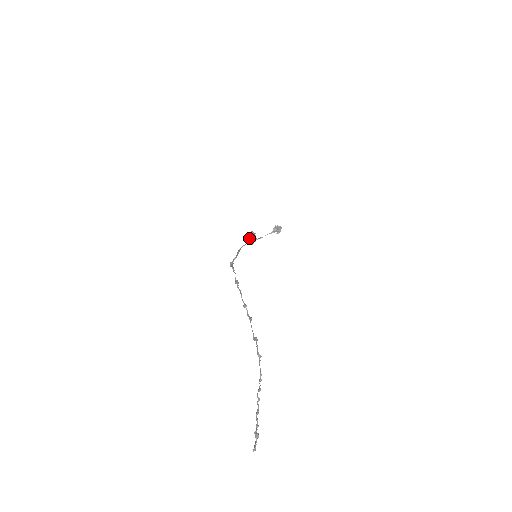
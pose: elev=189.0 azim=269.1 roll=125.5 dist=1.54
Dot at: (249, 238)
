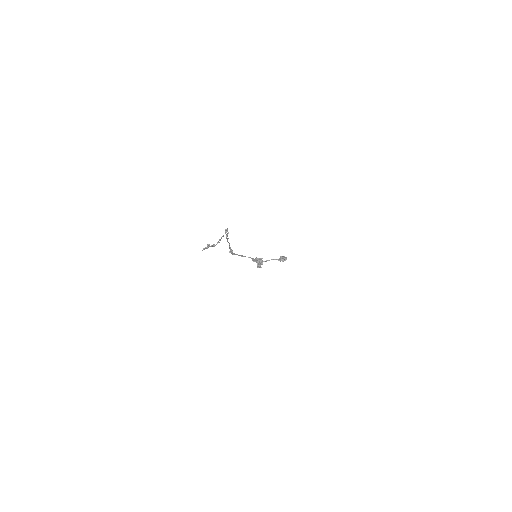
Dot at: (255, 258)
